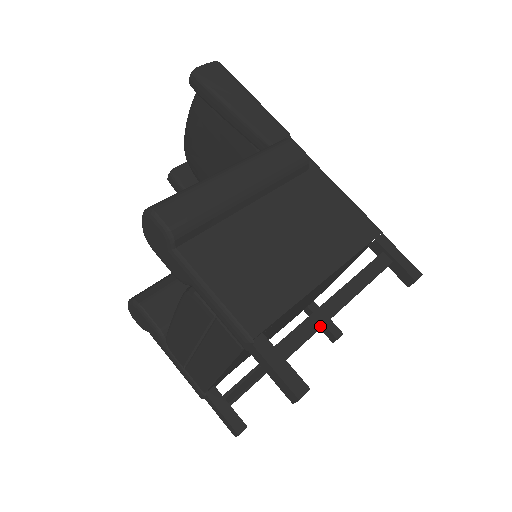
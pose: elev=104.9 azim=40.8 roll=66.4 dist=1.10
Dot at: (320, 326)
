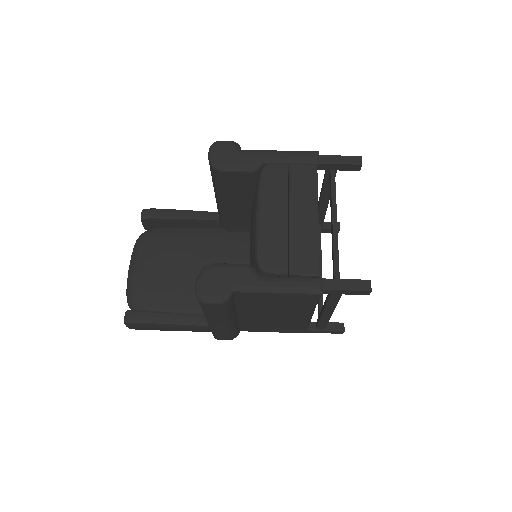
Dot at: occluded
